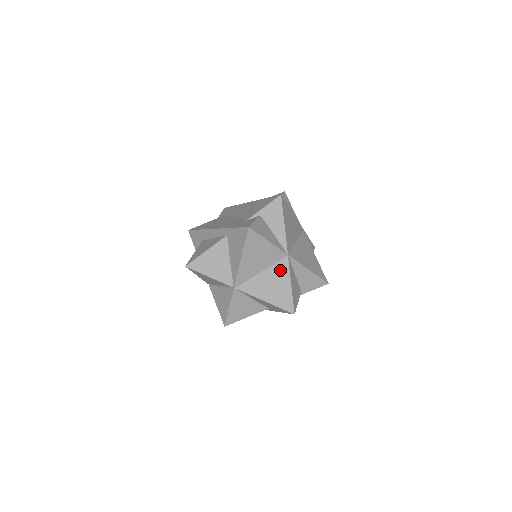
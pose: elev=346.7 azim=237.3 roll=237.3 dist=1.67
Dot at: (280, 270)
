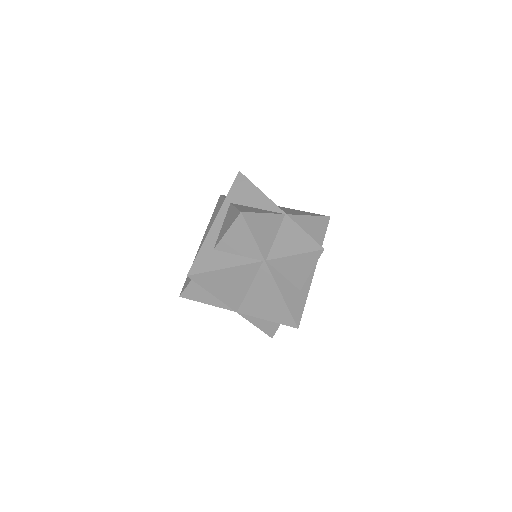
Dot at: (284, 208)
